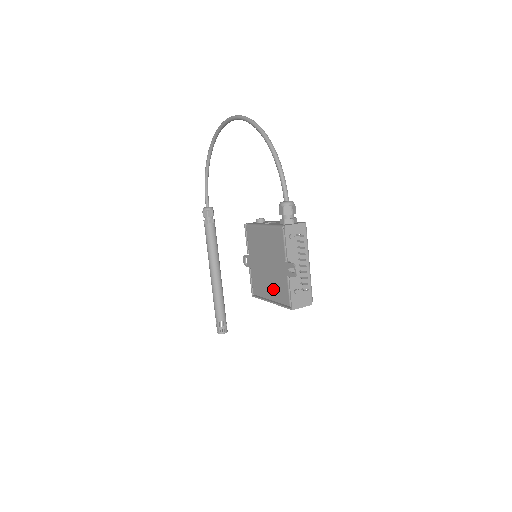
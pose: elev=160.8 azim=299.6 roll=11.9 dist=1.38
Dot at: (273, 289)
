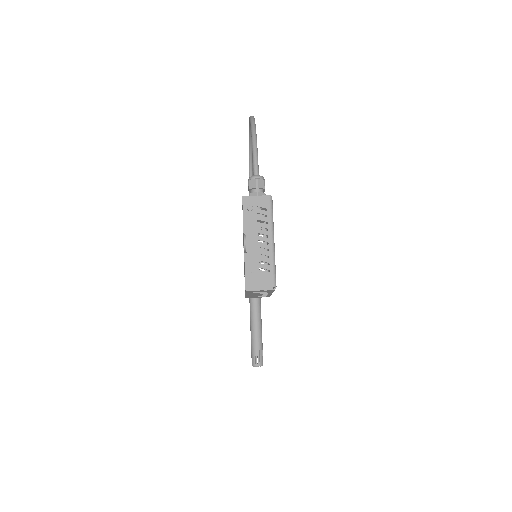
Dot at: occluded
